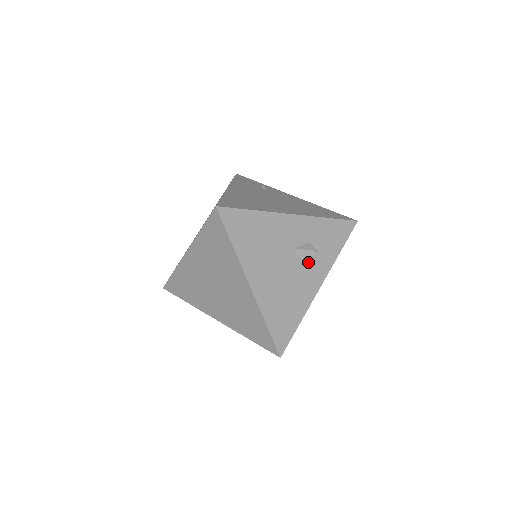
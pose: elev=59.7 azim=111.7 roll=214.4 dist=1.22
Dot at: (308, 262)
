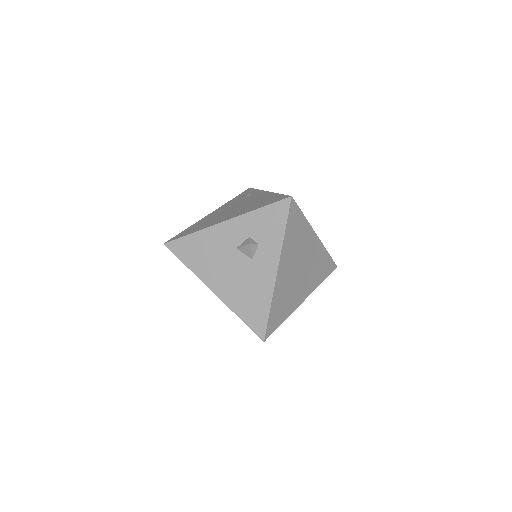
Dot at: (255, 254)
